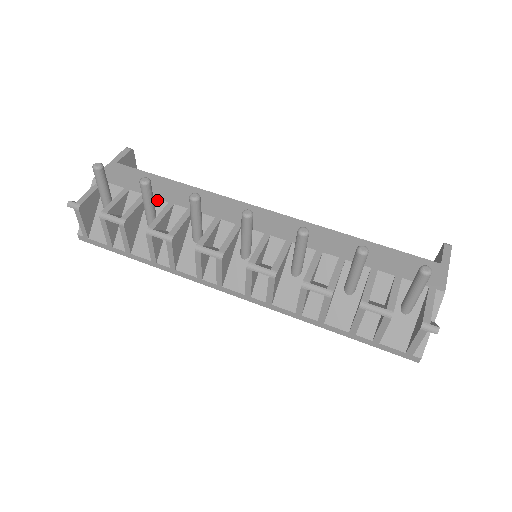
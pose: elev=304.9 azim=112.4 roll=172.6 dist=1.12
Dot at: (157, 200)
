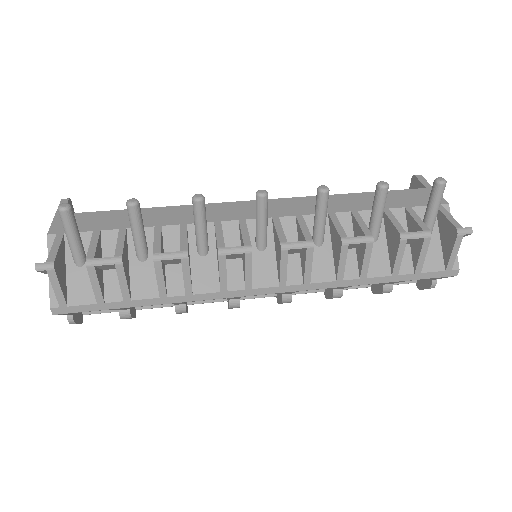
Dot at: occluded
